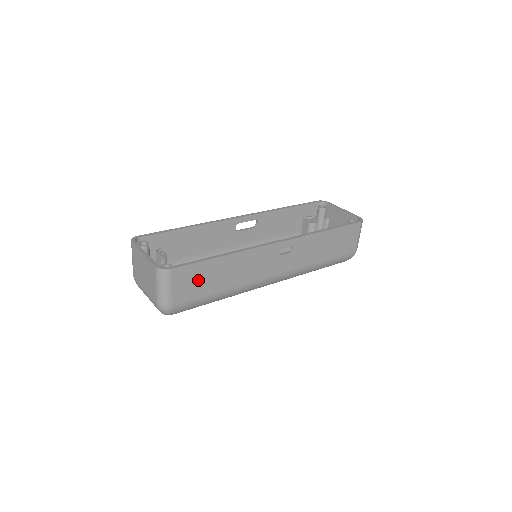
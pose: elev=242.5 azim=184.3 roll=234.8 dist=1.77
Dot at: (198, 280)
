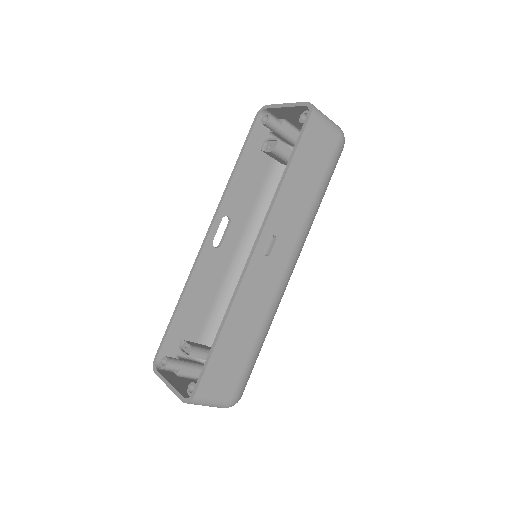
Dot at: (226, 367)
